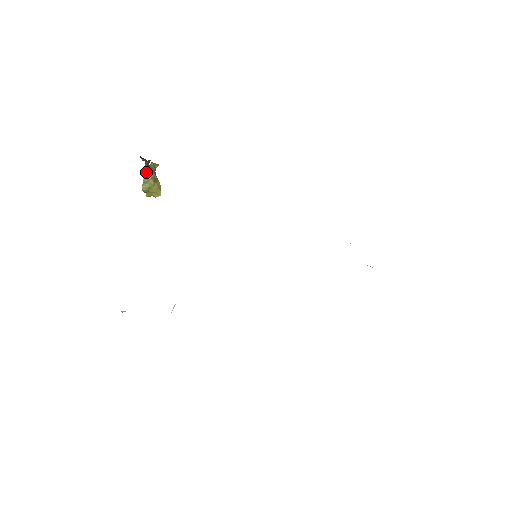
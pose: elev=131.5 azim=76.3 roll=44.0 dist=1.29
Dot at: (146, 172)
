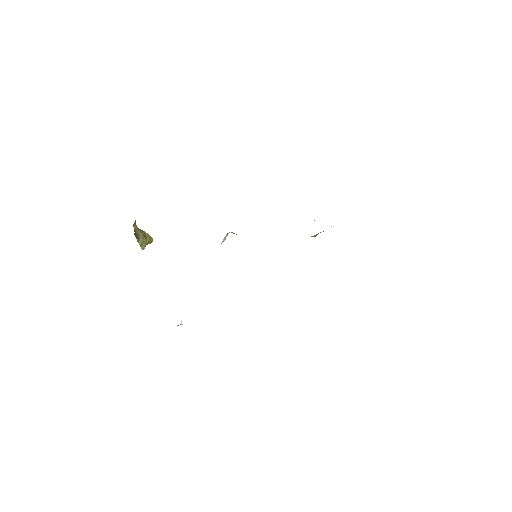
Dot at: (138, 238)
